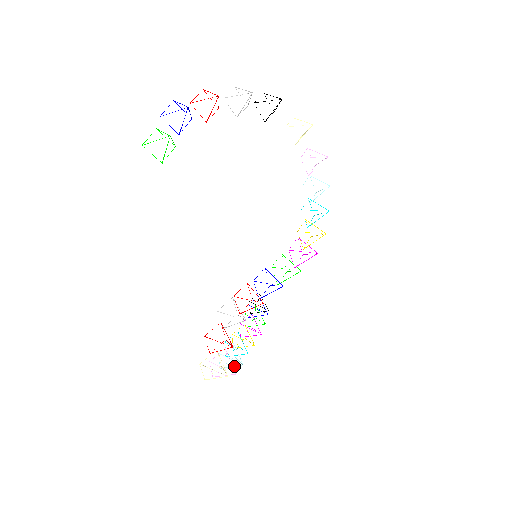
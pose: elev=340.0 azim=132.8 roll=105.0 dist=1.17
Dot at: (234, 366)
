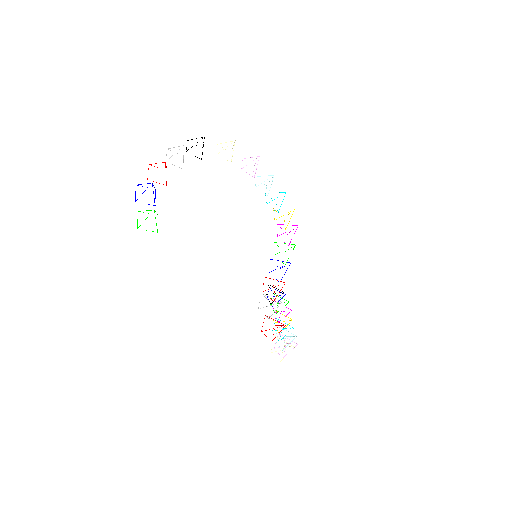
Dot at: occluded
